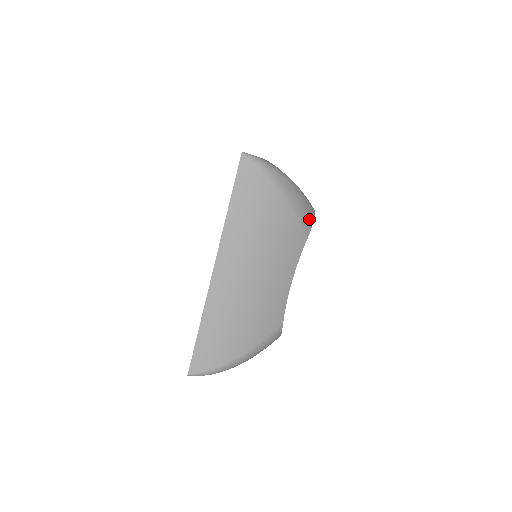
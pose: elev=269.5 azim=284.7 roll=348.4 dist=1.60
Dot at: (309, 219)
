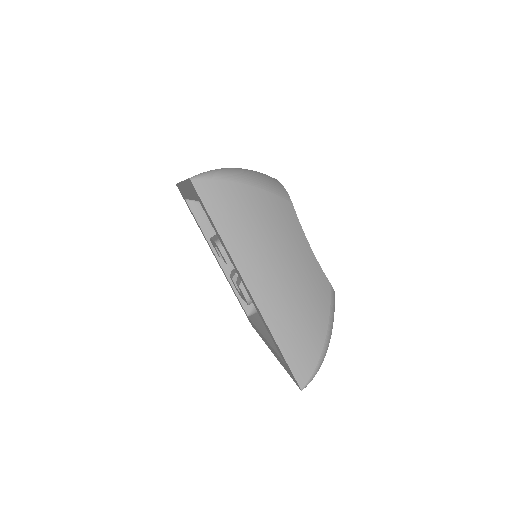
Dot at: (280, 187)
